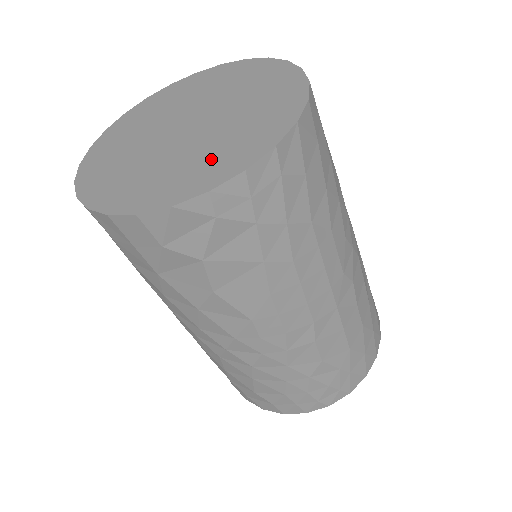
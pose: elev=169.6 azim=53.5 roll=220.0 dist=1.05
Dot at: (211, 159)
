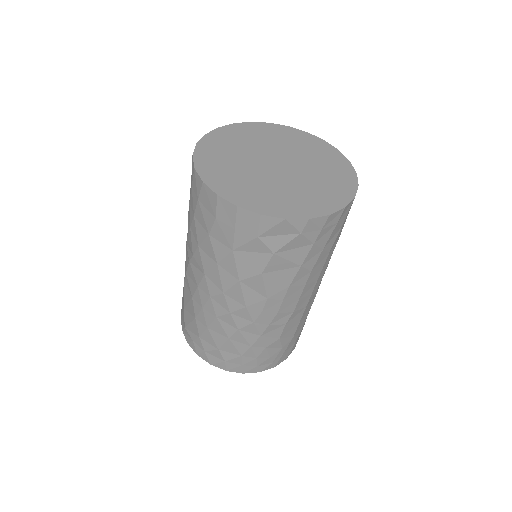
Dot at: (304, 198)
